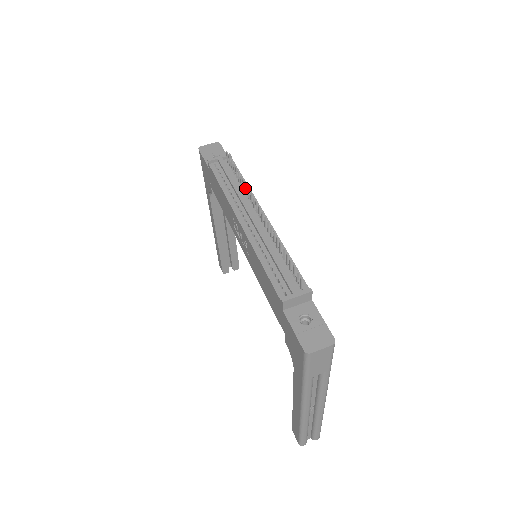
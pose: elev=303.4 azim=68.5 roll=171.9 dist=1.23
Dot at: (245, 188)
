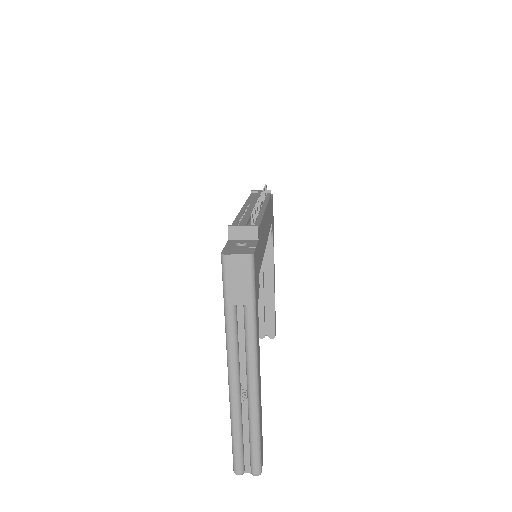
Dot at: occluded
